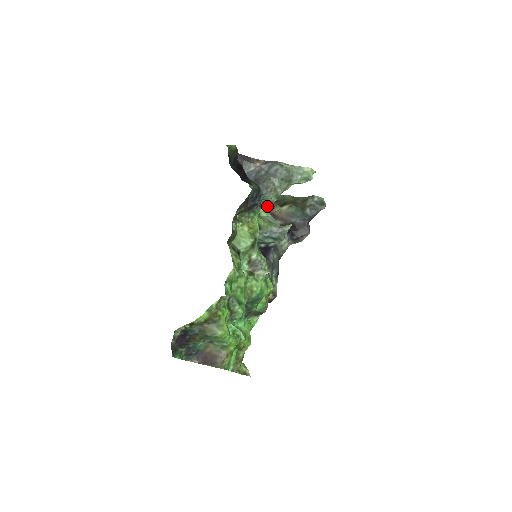
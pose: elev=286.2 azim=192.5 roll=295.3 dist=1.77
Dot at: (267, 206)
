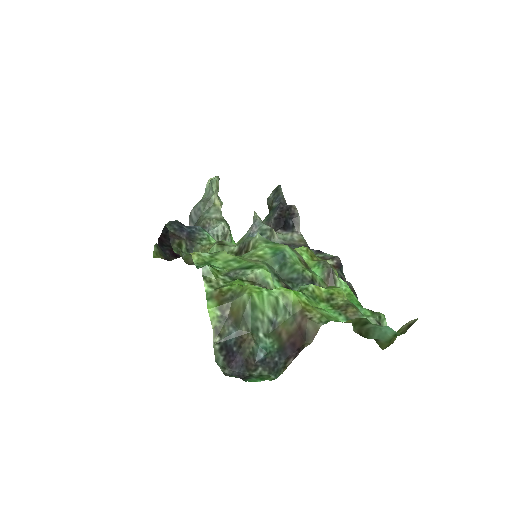
Dot at: occluded
